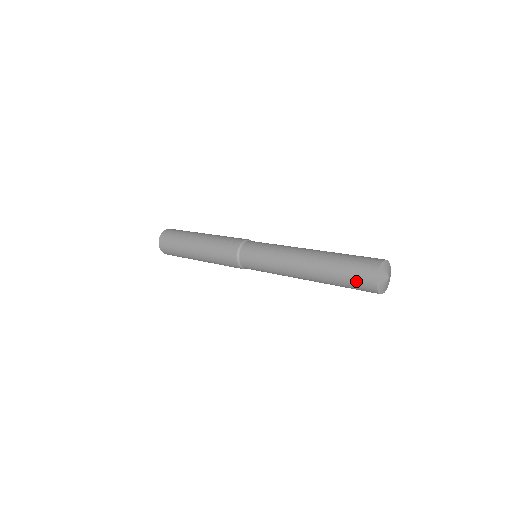
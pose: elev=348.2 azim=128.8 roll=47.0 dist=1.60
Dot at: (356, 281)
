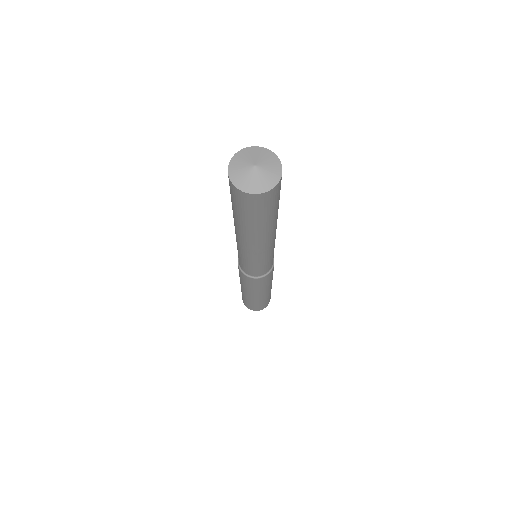
Dot at: occluded
